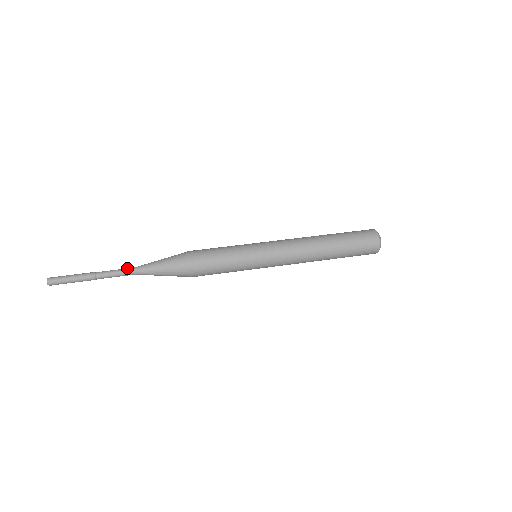
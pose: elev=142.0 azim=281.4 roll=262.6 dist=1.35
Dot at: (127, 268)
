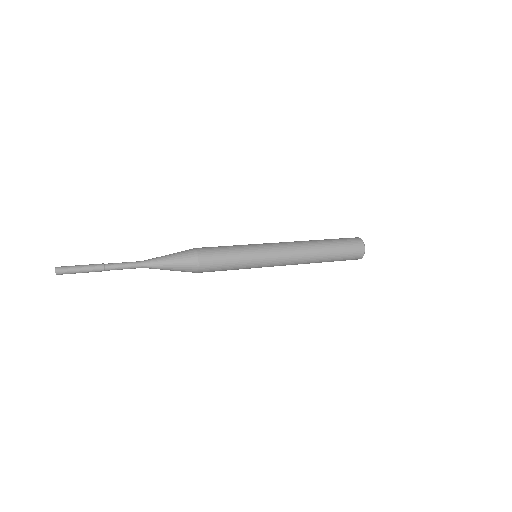
Dot at: occluded
